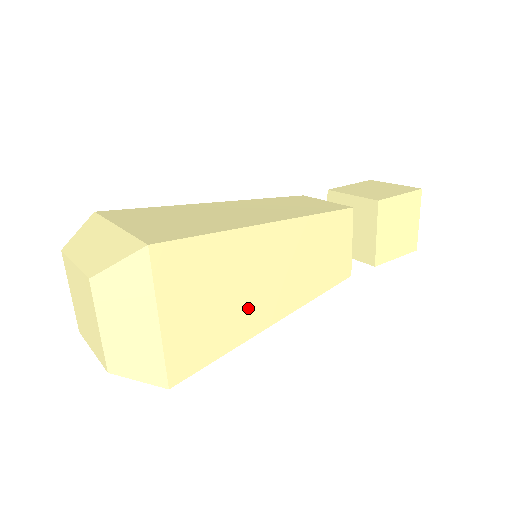
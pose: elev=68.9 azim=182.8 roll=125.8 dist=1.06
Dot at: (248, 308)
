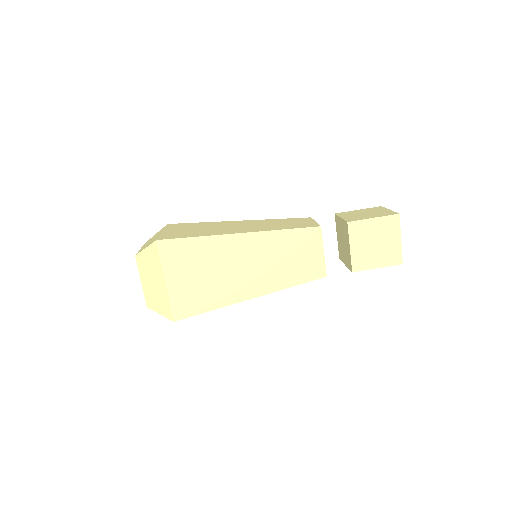
Dot at: (228, 285)
